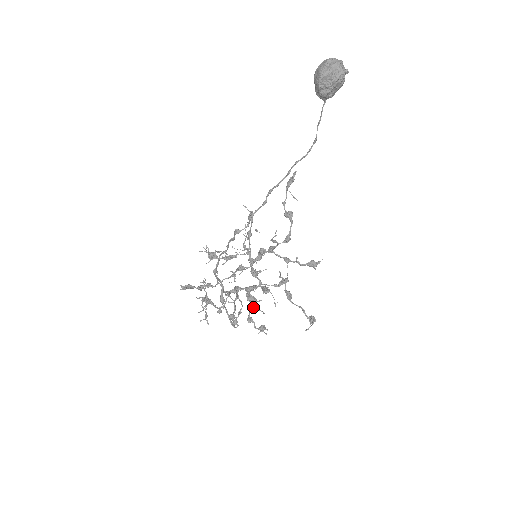
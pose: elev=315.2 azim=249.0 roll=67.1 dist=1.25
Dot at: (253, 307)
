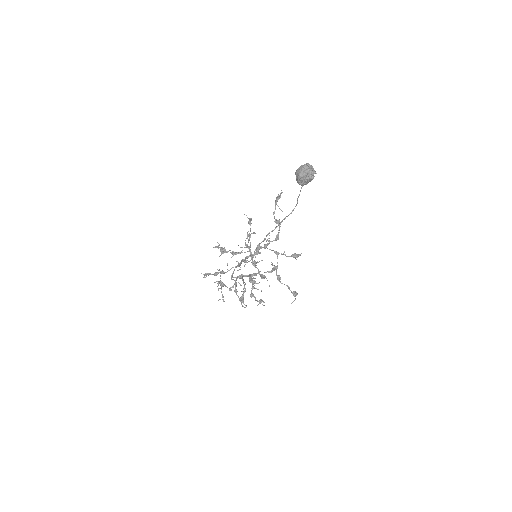
Dot at: (254, 287)
